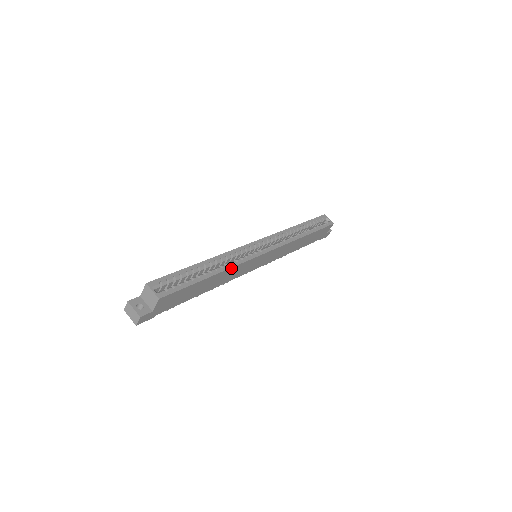
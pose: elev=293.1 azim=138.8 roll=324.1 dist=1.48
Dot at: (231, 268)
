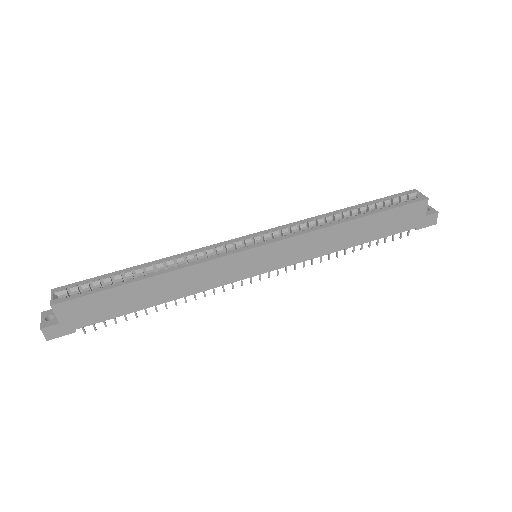
Dot at: (183, 269)
